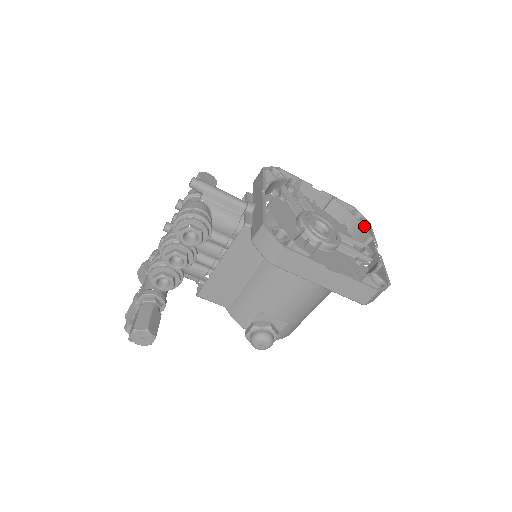
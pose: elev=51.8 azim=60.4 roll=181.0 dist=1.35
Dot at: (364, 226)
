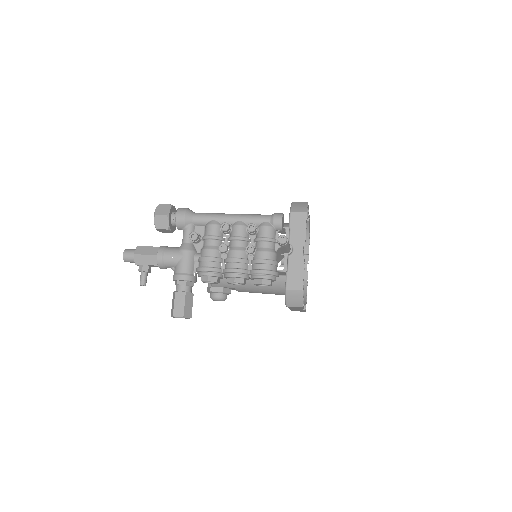
Dot at: occluded
